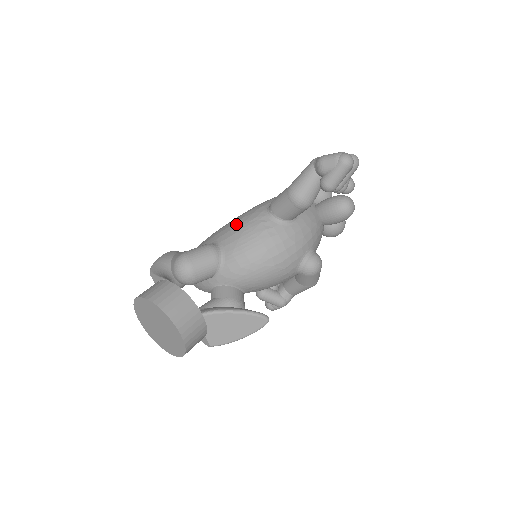
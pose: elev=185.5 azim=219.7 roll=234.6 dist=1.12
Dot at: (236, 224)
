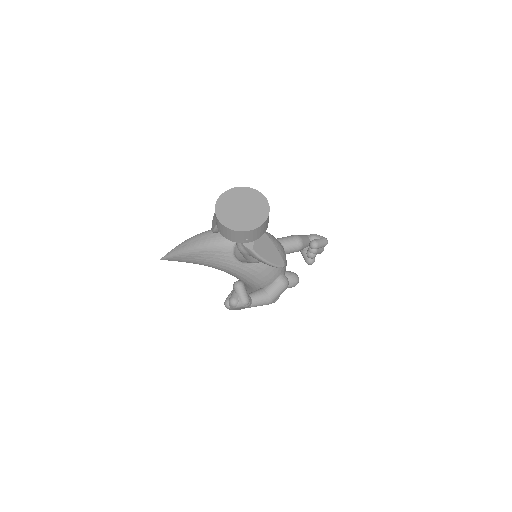
Dot at: occluded
